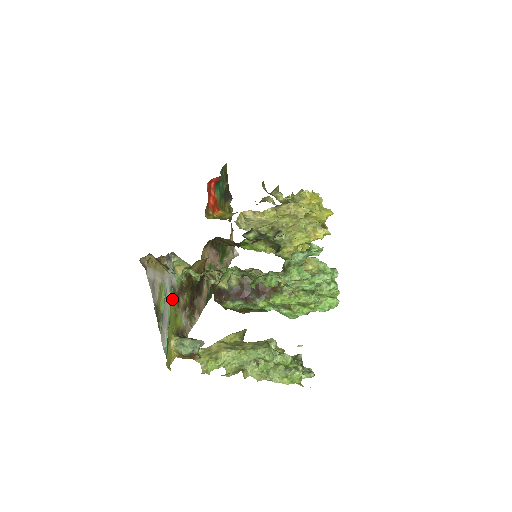
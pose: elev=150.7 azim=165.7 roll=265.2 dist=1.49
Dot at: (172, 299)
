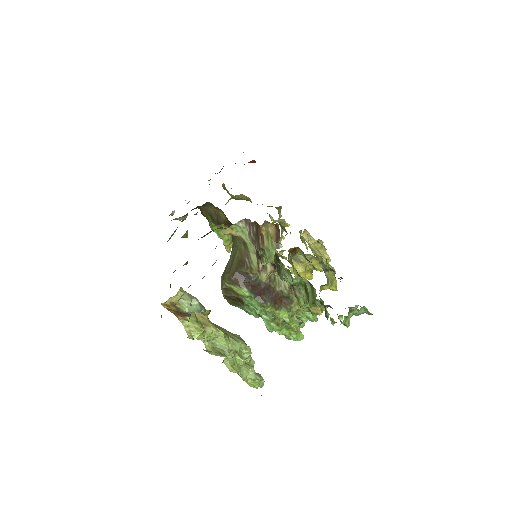
Dot at: occluded
